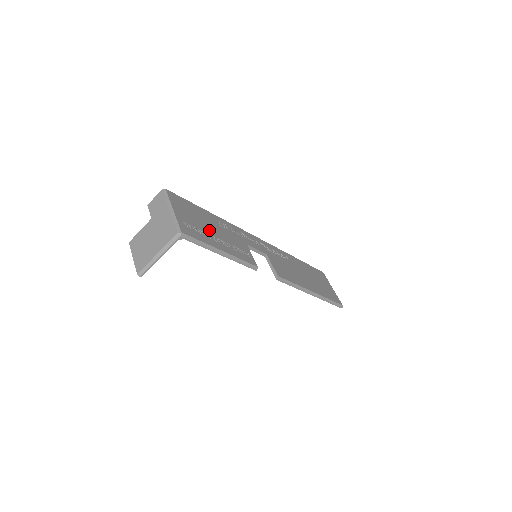
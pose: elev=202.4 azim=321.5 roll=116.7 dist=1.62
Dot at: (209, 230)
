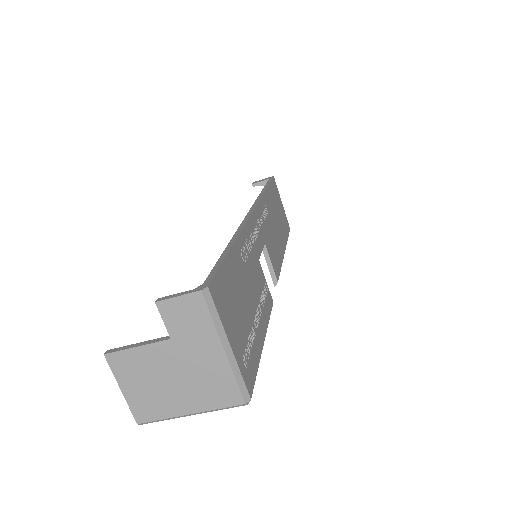
Dot at: (249, 311)
